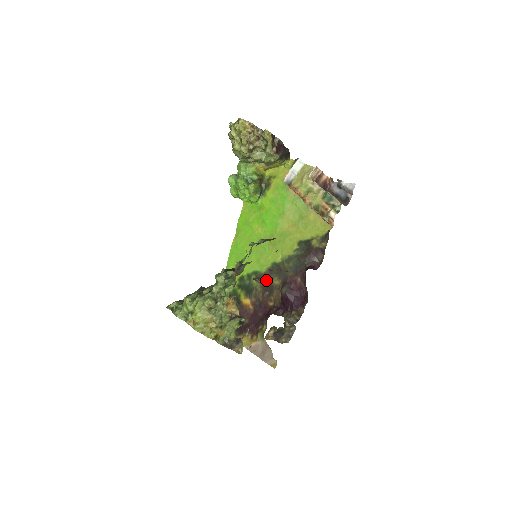
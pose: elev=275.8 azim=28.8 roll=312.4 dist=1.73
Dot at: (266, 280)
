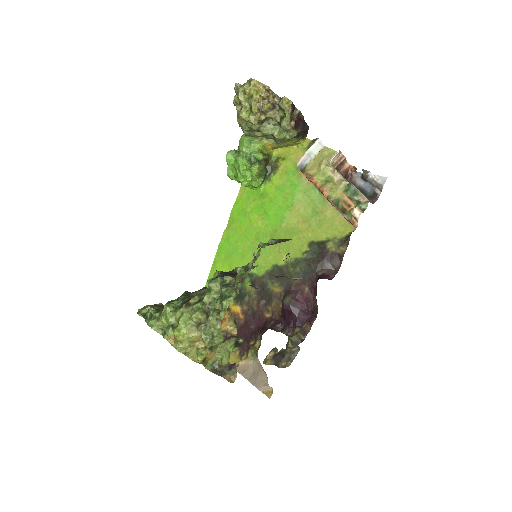
Dot at: (264, 285)
